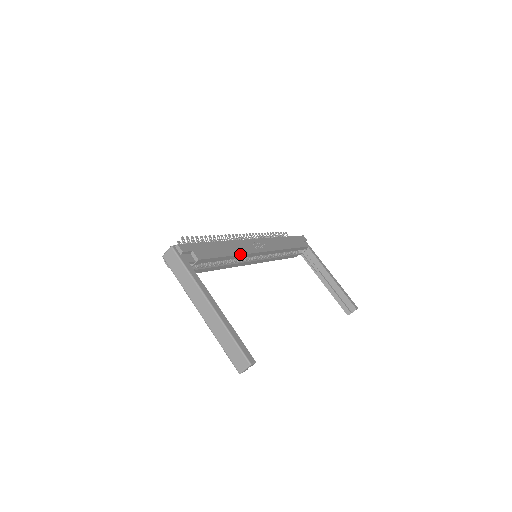
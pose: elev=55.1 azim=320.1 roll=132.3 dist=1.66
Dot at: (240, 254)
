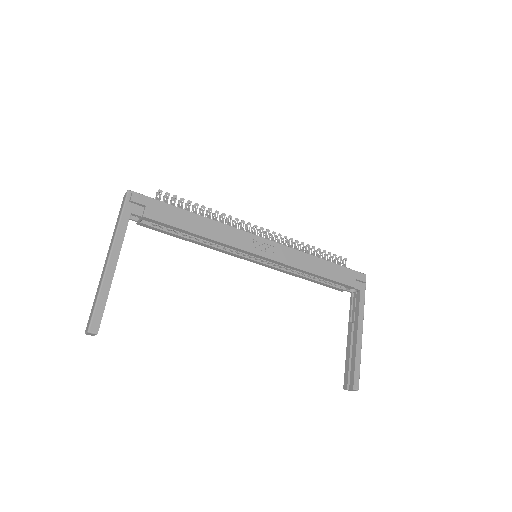
Dot at: (216, 240)
